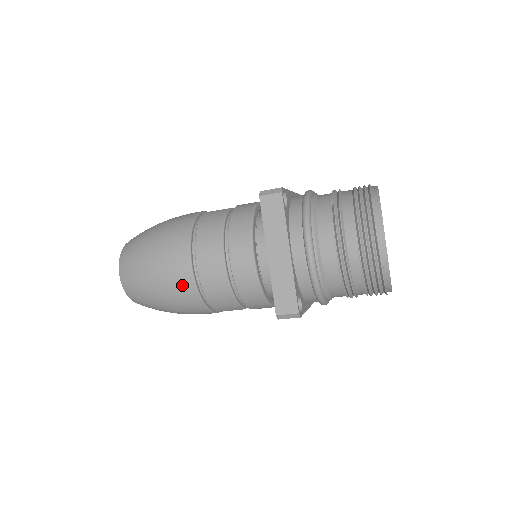
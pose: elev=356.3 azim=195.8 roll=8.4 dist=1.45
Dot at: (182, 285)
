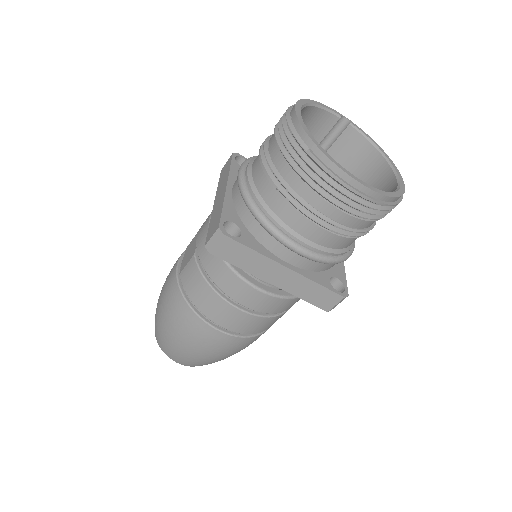
Dot at: (231, 345)
